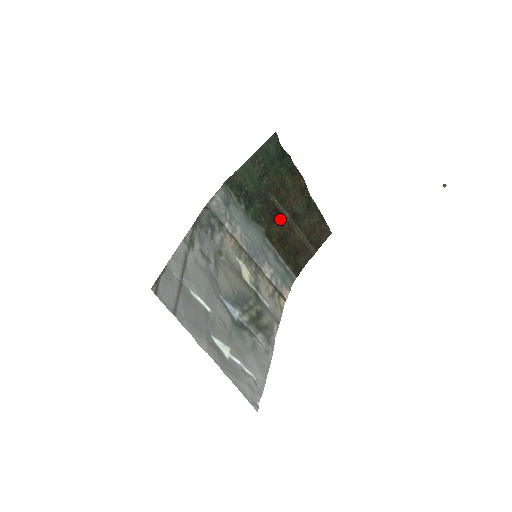
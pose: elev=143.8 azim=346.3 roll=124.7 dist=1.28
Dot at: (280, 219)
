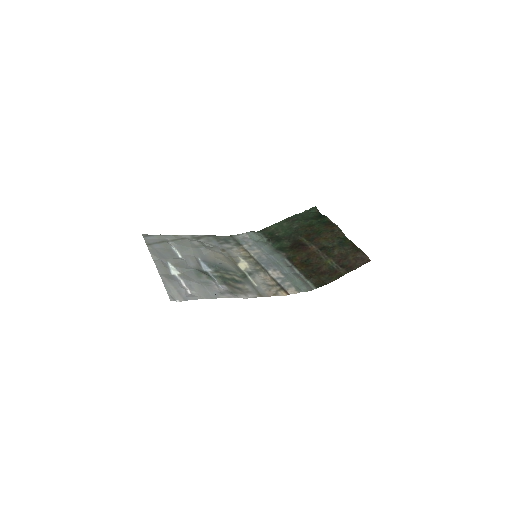
Dot at: (306, 250)
